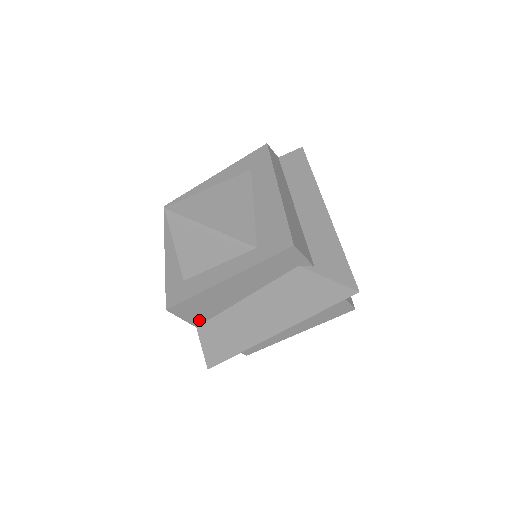
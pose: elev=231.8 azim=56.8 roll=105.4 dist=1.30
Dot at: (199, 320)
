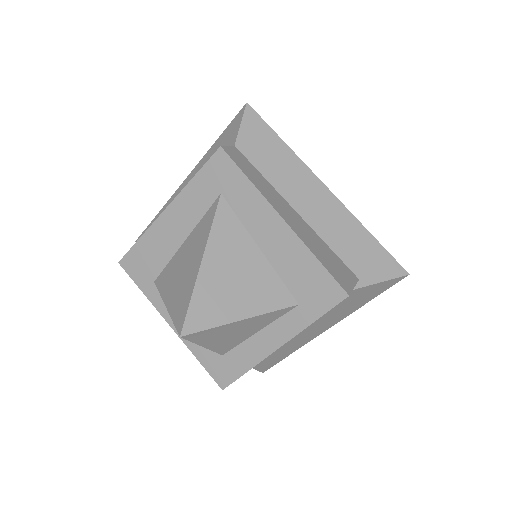
Dot at: occluded
